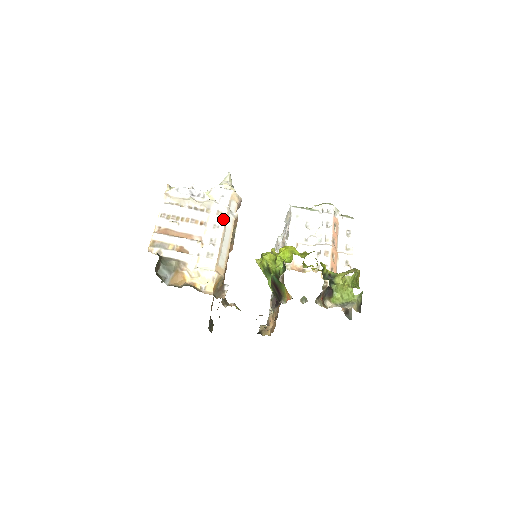
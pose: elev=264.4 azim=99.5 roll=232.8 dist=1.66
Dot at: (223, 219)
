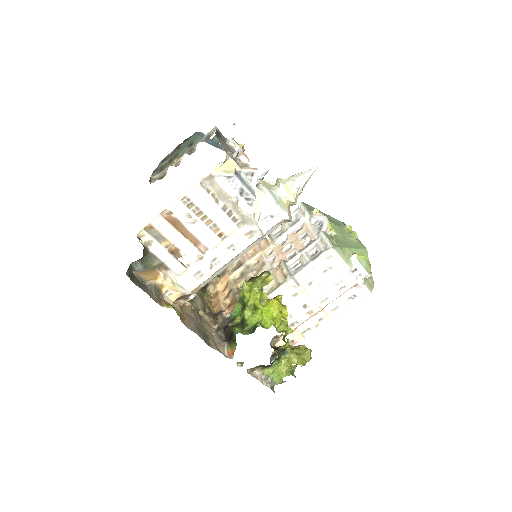
Dot at: (247, 245)
